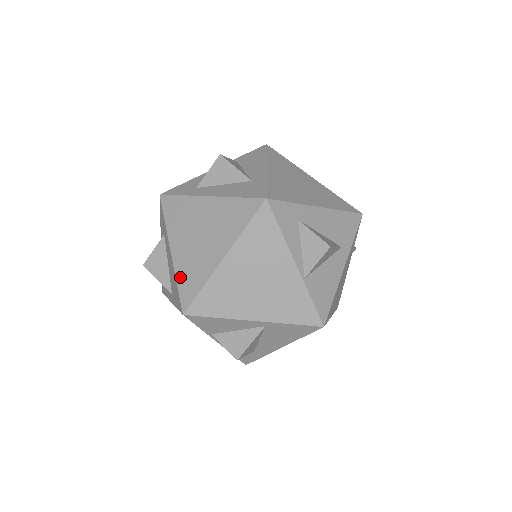
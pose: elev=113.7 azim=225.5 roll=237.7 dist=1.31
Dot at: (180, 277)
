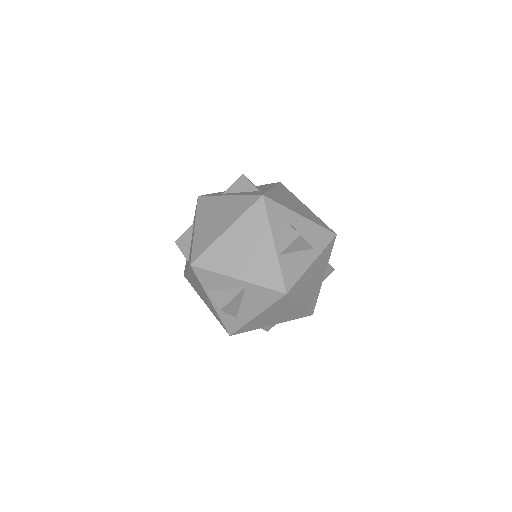
Dot at: (196, 243)
